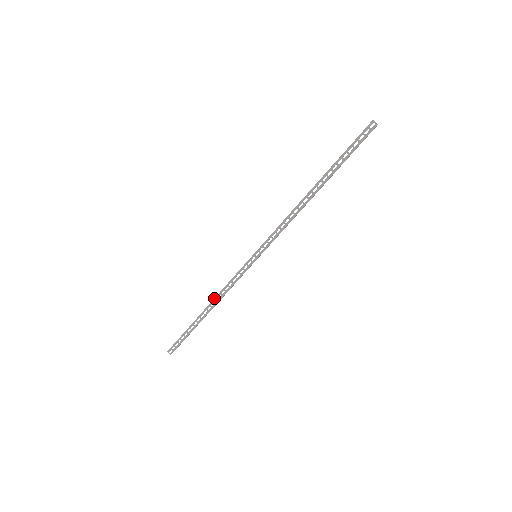
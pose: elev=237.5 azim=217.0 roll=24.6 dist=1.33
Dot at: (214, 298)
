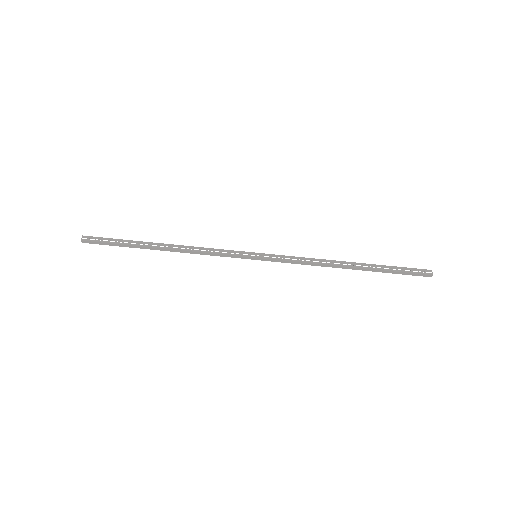
Dot at: occluded
